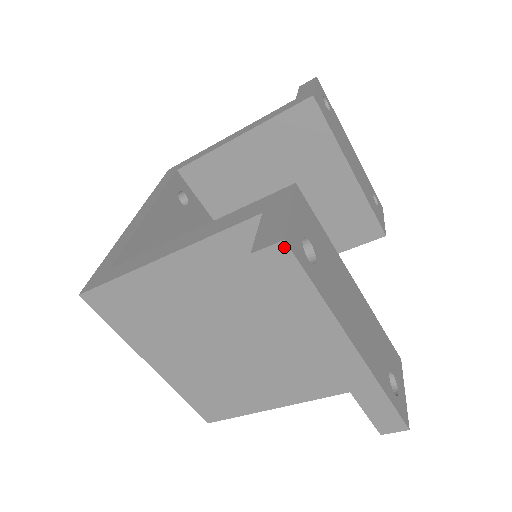
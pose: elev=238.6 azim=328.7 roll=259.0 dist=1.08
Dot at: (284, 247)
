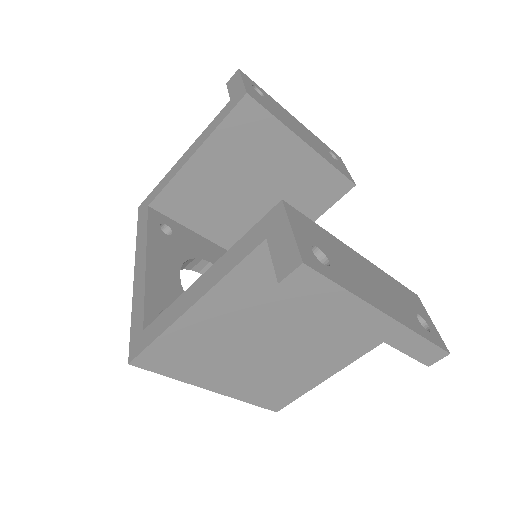
Dot at: (304, 268)
